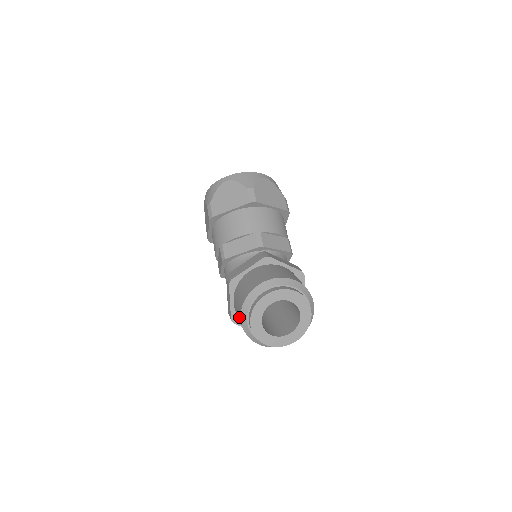
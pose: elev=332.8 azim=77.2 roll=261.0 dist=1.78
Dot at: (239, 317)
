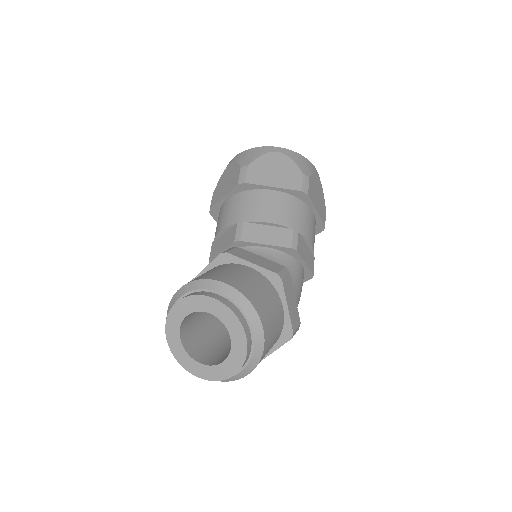
Dot at: occluded
